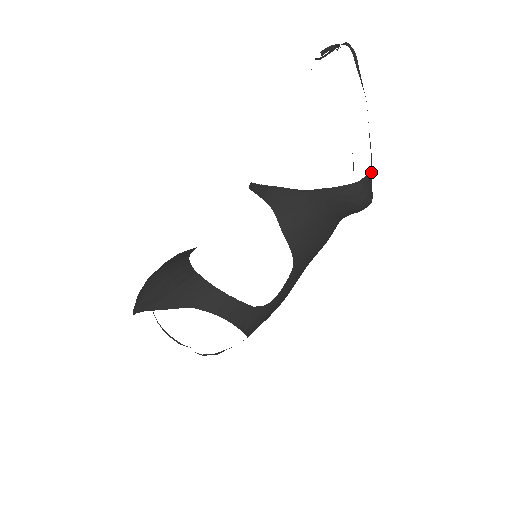
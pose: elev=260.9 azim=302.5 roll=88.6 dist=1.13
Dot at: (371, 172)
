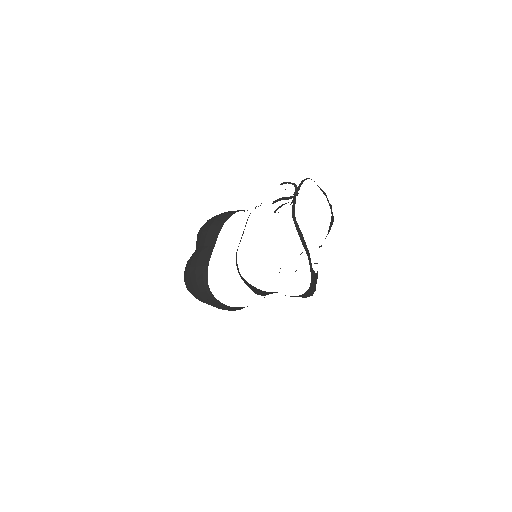
Dot at: (311, 286)
